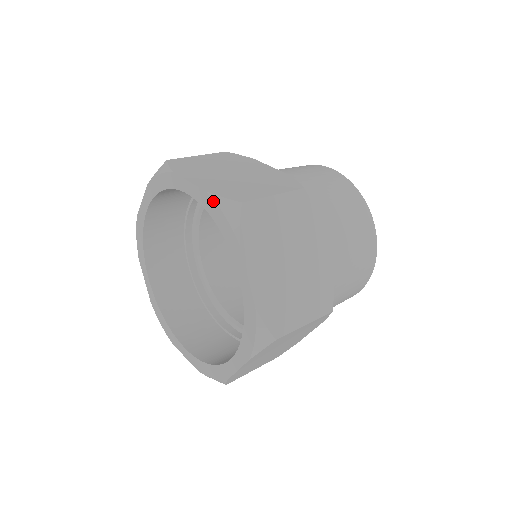
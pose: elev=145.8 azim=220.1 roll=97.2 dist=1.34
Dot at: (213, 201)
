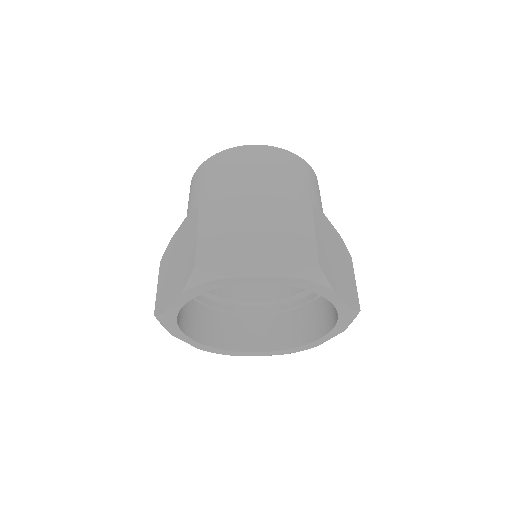
Dot at: (296, 279)
